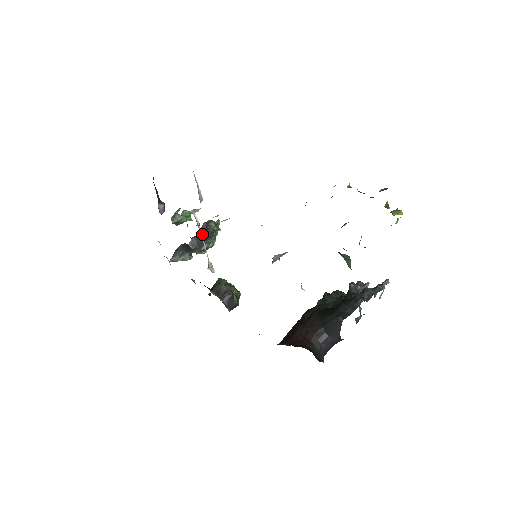
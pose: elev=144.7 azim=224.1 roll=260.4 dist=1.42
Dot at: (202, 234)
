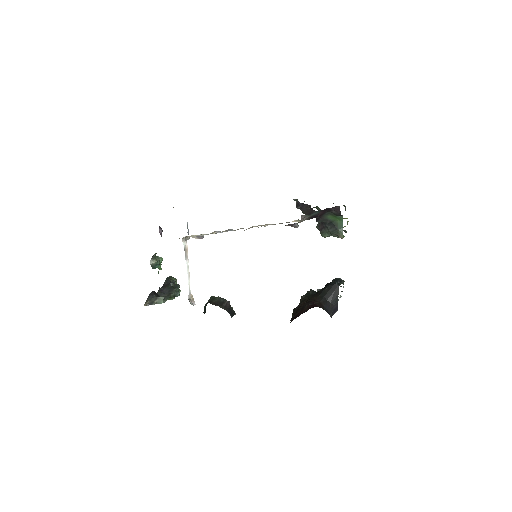
Dot at: (168, 285)
